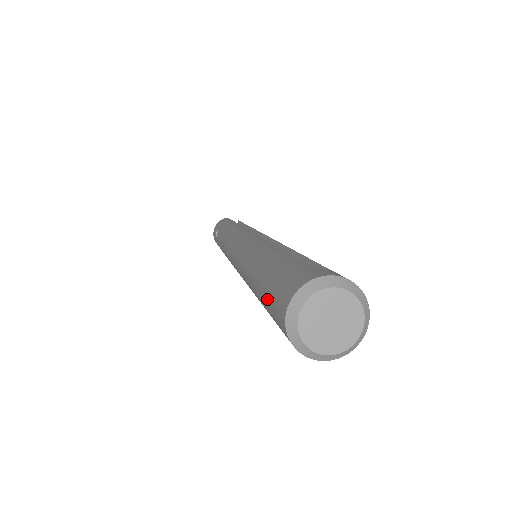
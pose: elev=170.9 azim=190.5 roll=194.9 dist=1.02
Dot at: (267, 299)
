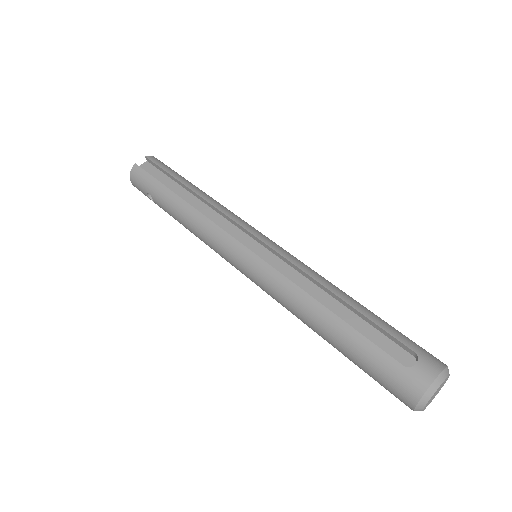
Dot at: occluded
